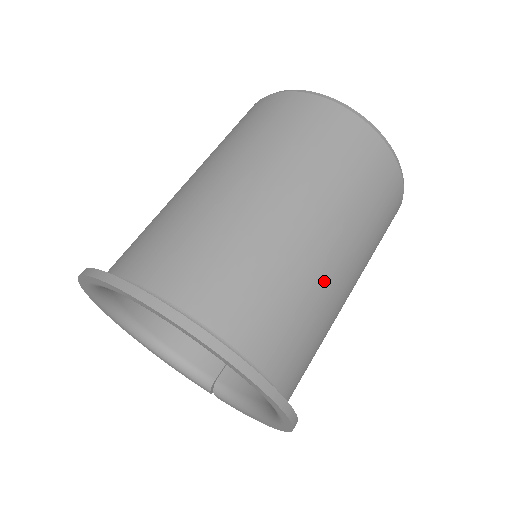
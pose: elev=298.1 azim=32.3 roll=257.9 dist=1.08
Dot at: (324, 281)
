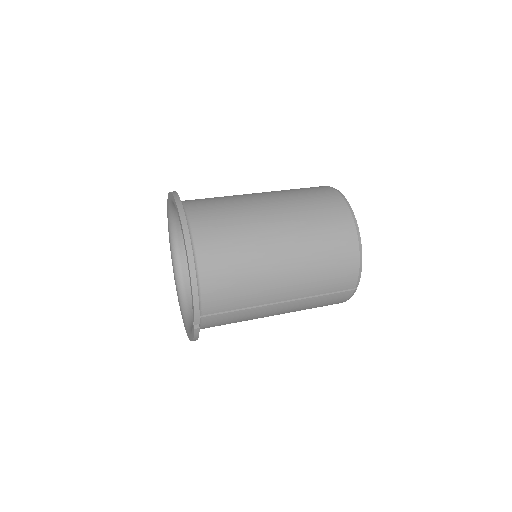
Dot at: (243, 196)
